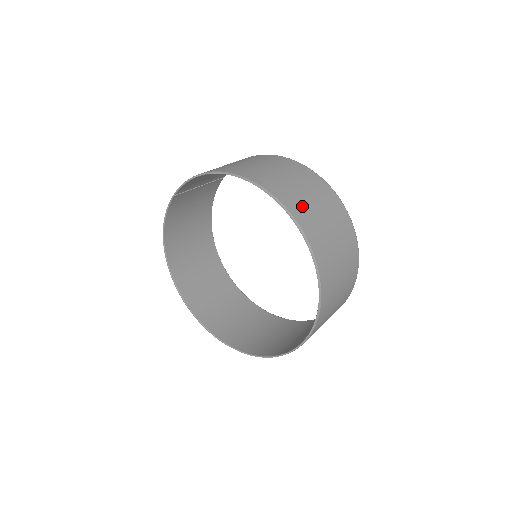
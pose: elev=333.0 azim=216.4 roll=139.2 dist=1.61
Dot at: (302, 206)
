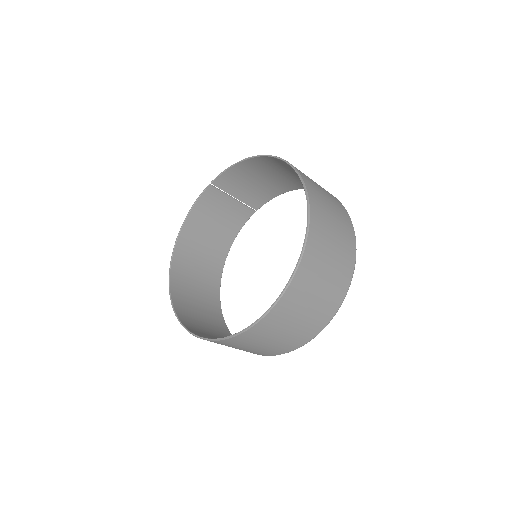
Dot at: (314, 186)
